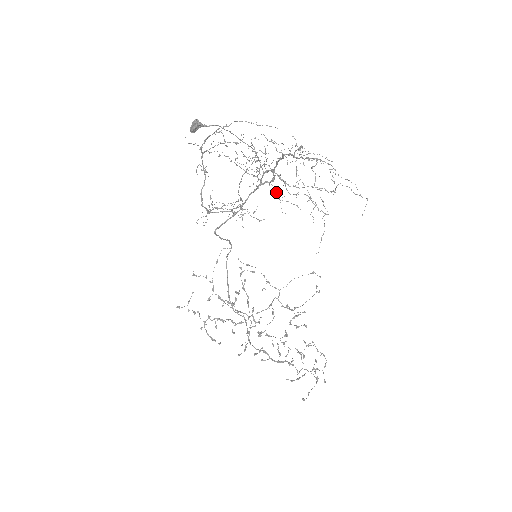
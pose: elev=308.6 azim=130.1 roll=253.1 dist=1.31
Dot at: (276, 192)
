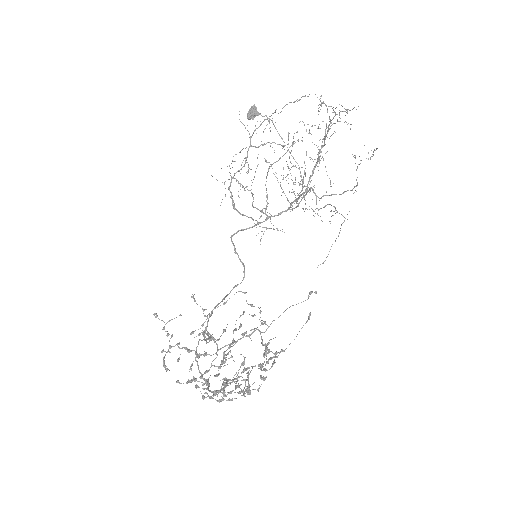
Dot at: (305, 204)
